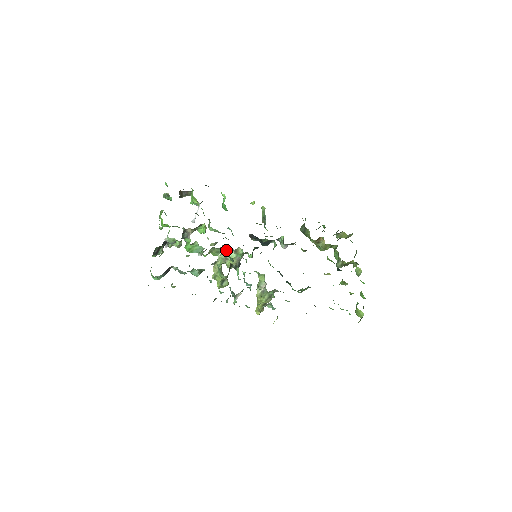
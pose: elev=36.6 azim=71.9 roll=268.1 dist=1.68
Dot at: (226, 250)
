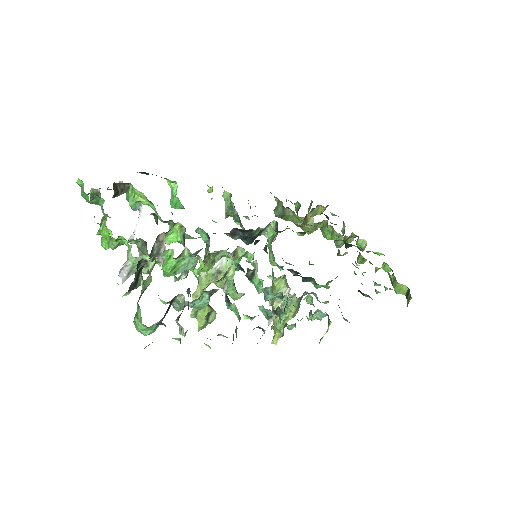
Dot at: occluded
